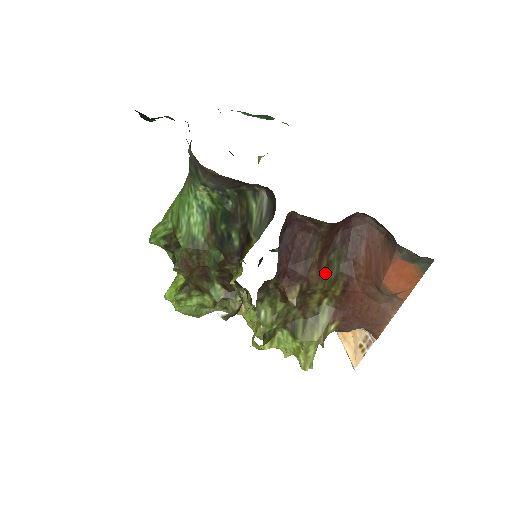
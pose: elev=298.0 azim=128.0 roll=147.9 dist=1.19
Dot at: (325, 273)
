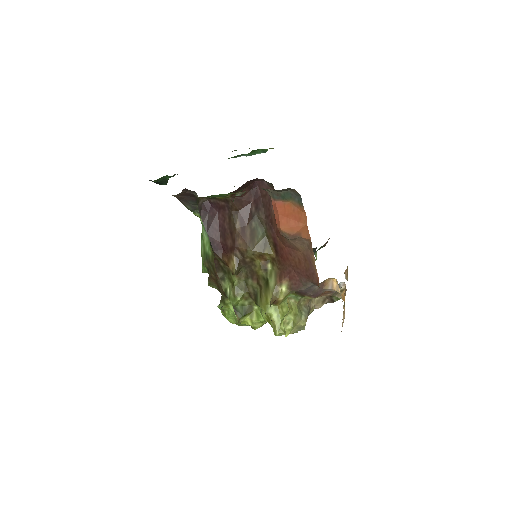
Dot at: (251, 239)
